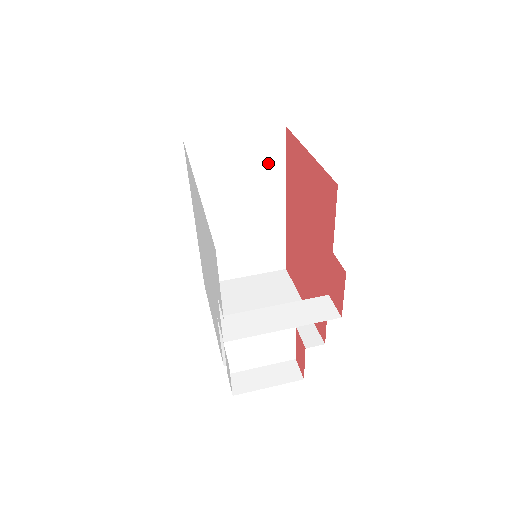
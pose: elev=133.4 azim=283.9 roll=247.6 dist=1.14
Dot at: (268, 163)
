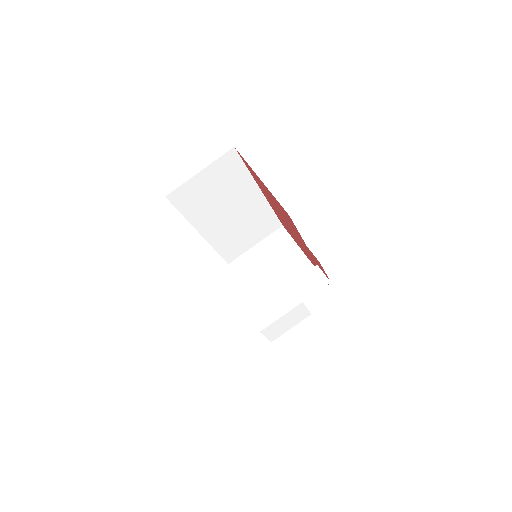
Dot at: (234, 175)
